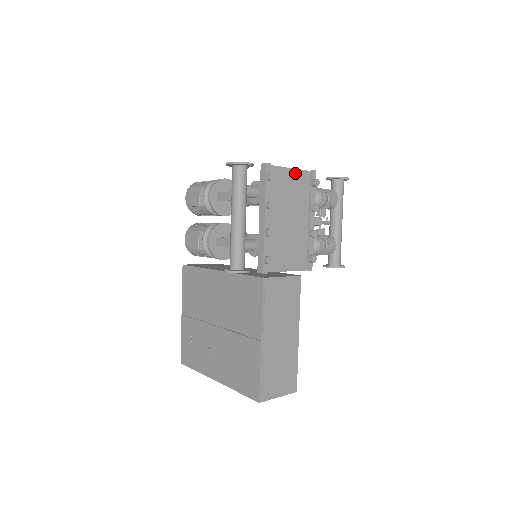
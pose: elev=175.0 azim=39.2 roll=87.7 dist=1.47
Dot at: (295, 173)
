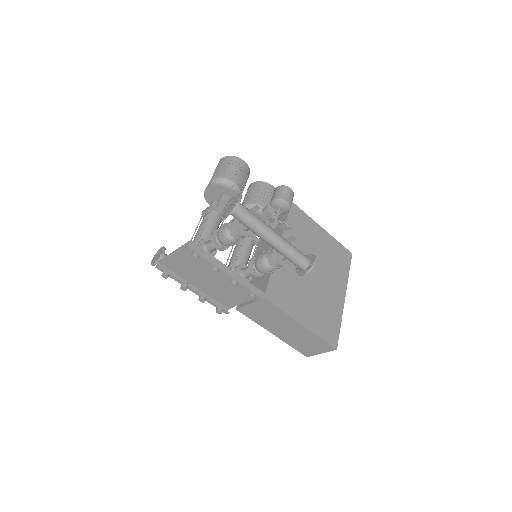
Dot at: (182, 250)
